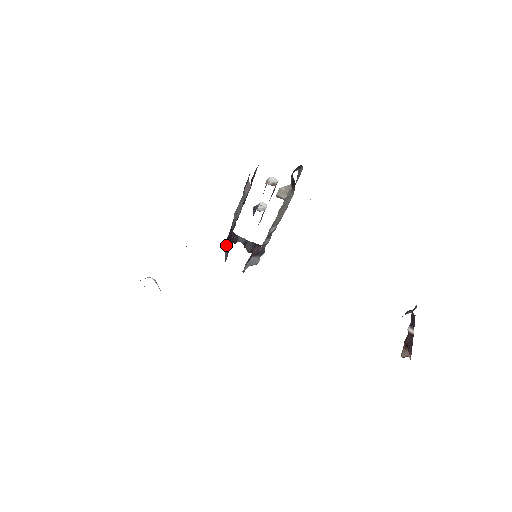
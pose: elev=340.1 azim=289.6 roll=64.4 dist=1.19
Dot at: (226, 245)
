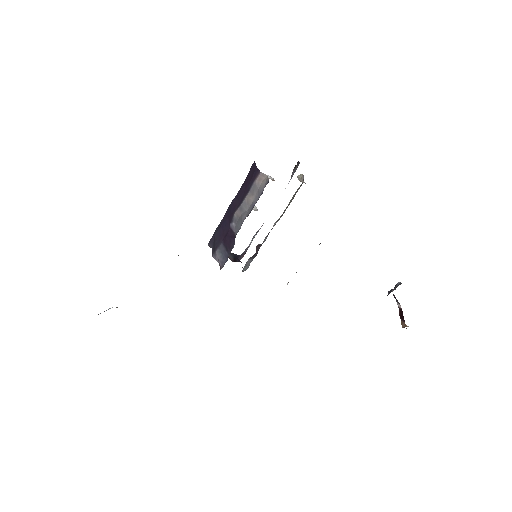
Dot at: (220, 250)
